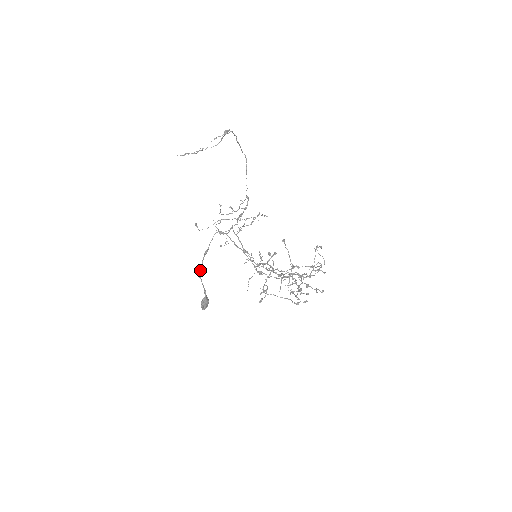
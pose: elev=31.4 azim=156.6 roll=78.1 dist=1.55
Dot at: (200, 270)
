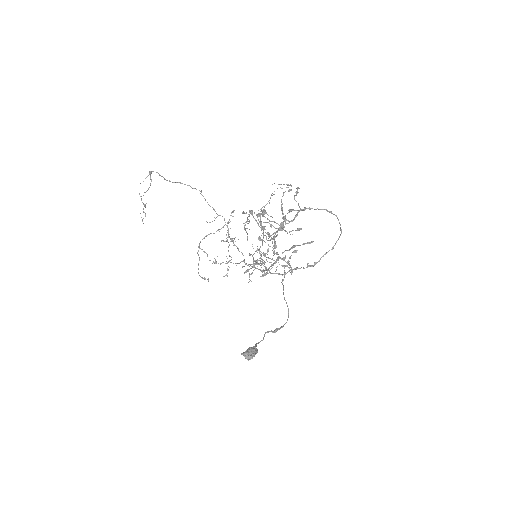
Dot at: occluded
